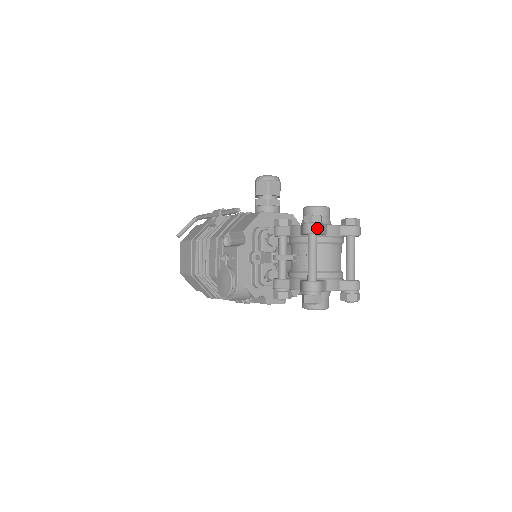
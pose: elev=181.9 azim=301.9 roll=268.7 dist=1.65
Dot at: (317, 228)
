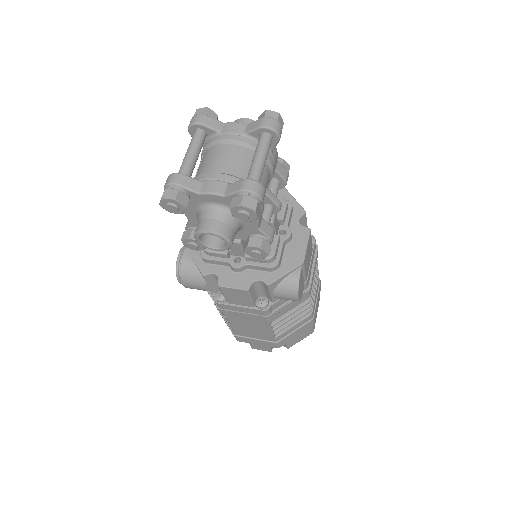
Dot at: (196, 118)
